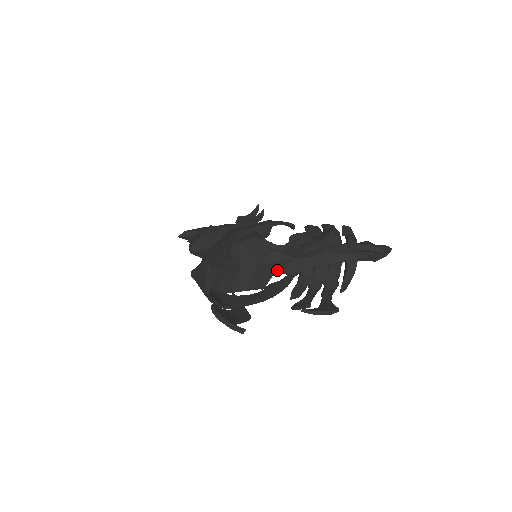
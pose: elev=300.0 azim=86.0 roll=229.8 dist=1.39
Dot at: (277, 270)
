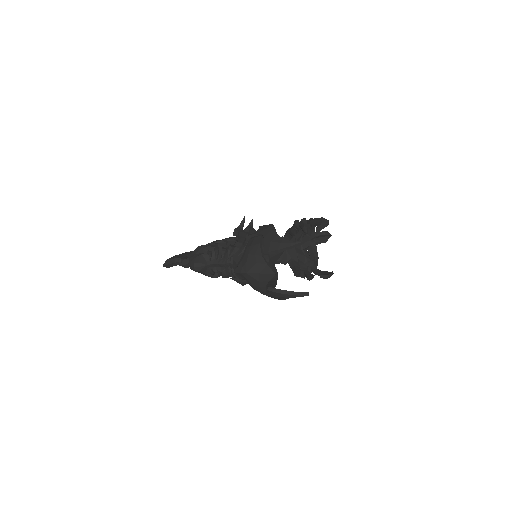
Dot at: (276, 261)
